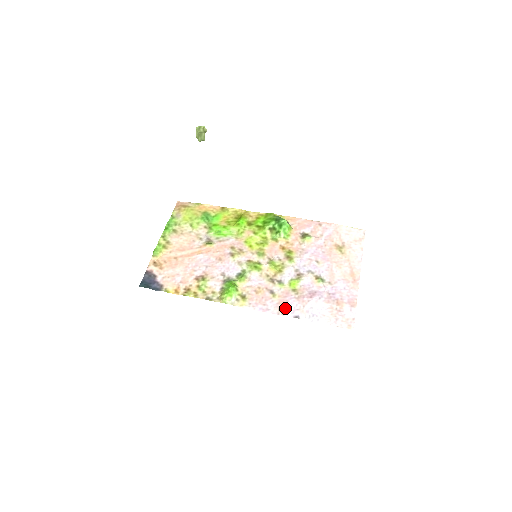
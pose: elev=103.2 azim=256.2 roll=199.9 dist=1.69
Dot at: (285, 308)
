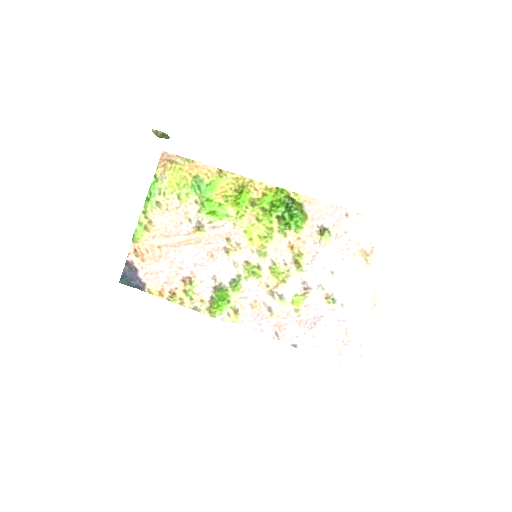
Dot at: (282, 333)
